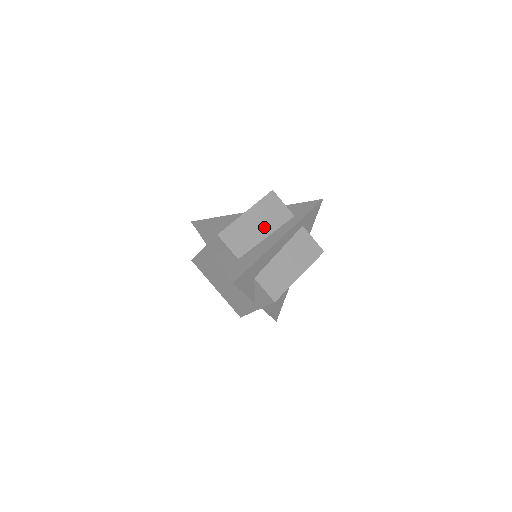
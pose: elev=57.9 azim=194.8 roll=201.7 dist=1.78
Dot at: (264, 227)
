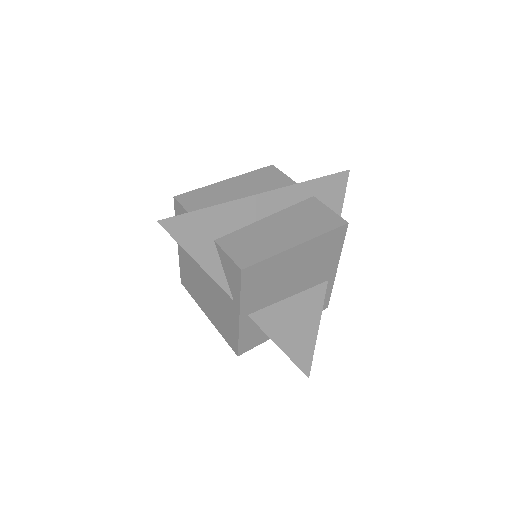
Dot at: (249, 194)
